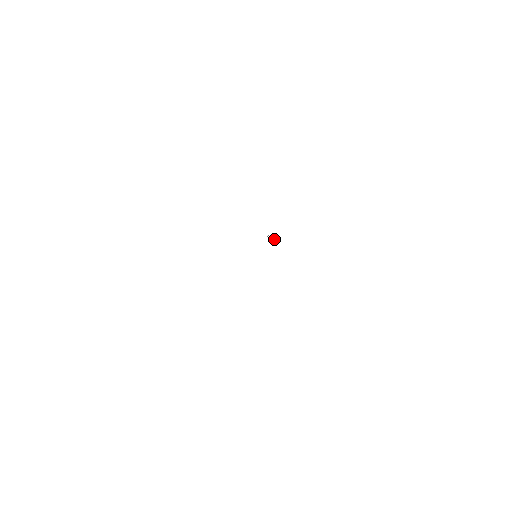
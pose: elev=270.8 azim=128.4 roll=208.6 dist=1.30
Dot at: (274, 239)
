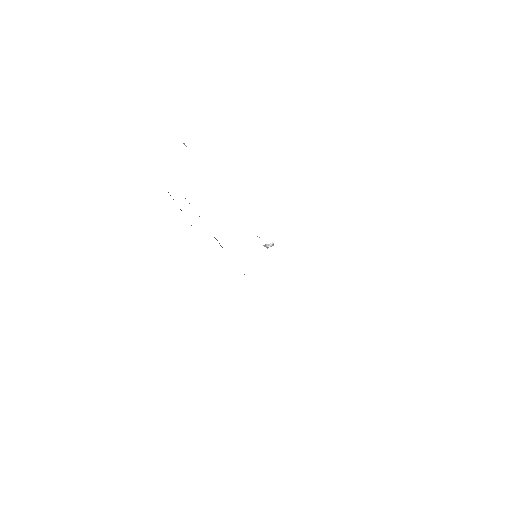
Dot at: (271, 246)
